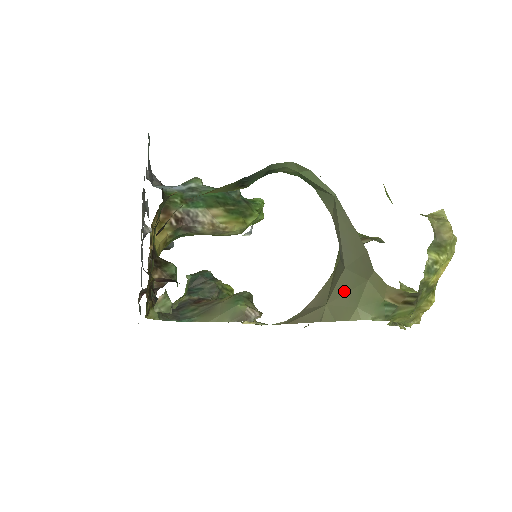
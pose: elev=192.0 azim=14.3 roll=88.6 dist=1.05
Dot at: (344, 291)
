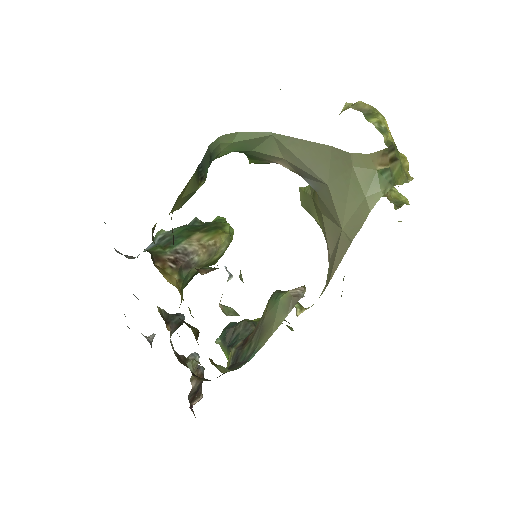
Dot at: (344, 200)
